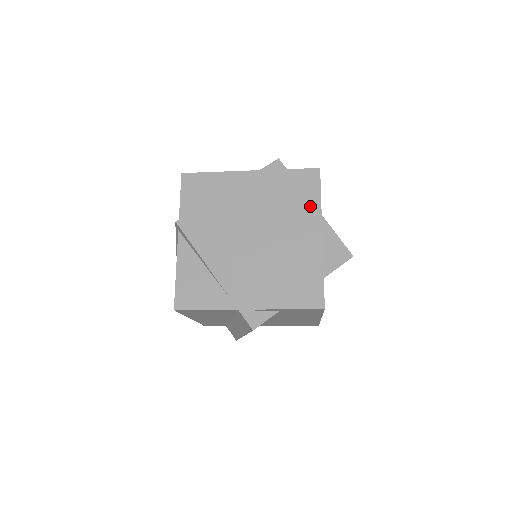
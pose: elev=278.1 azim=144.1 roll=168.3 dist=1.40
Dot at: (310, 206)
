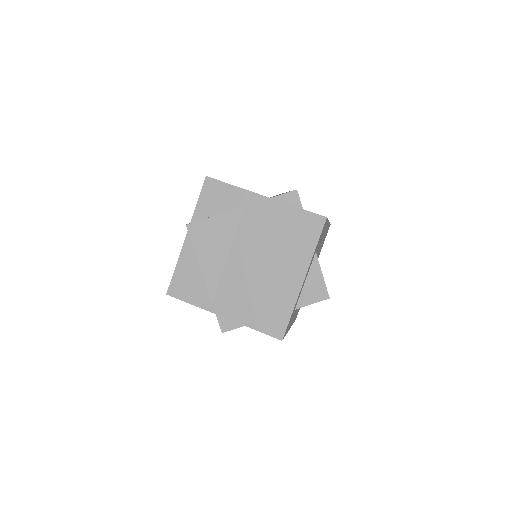
Dot at: (304, 250)
